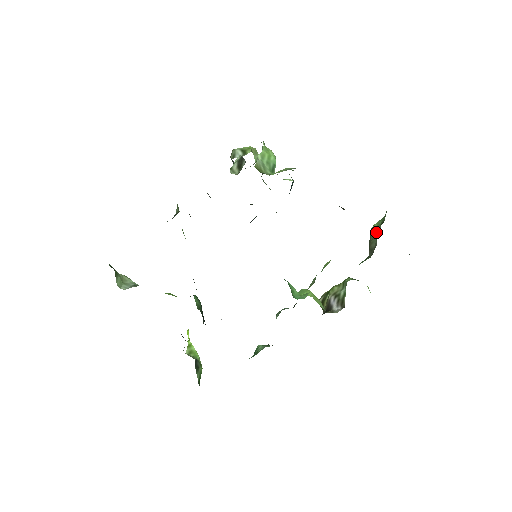
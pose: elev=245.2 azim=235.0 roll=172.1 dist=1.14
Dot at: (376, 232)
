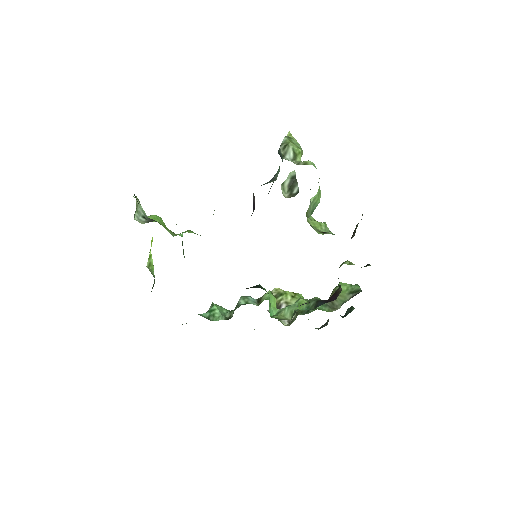
Dot at: (343, 295)
